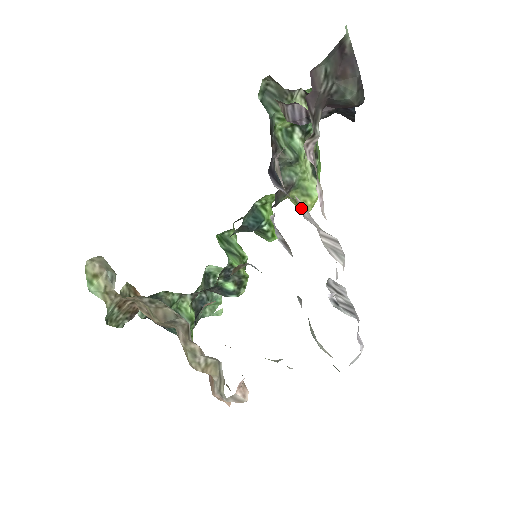
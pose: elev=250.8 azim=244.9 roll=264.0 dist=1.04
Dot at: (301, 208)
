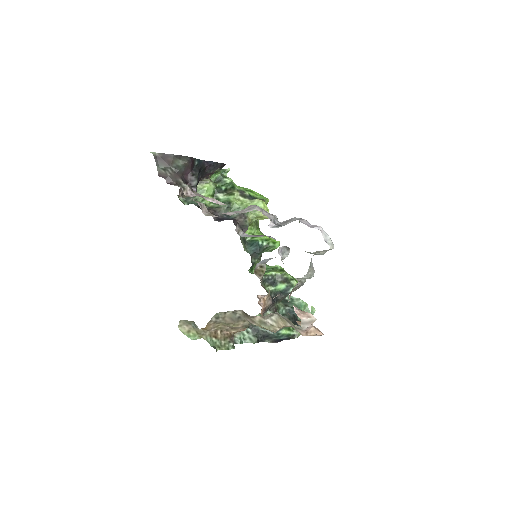
Dot at: (227, 214)
